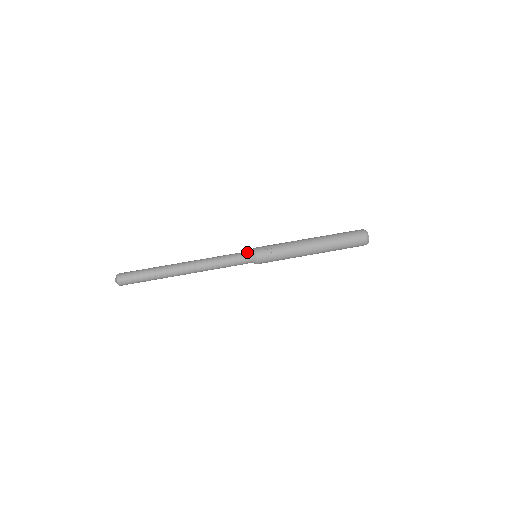
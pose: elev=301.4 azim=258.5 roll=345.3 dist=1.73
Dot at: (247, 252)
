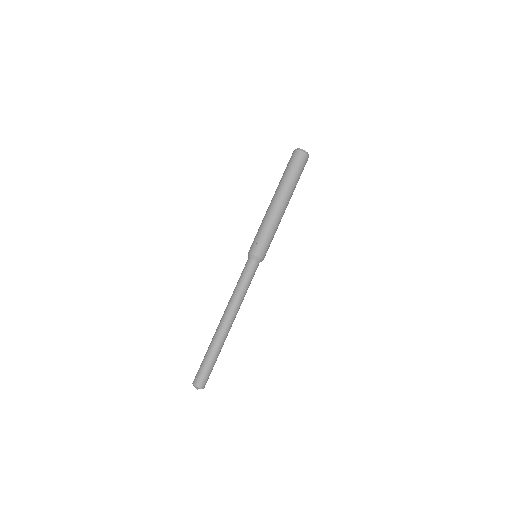
Dot at: (248, 262)
